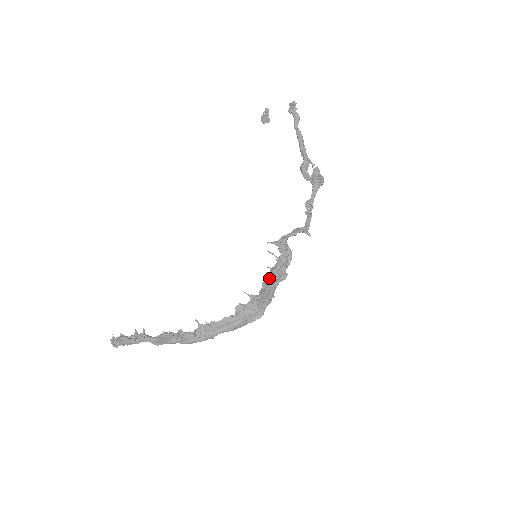
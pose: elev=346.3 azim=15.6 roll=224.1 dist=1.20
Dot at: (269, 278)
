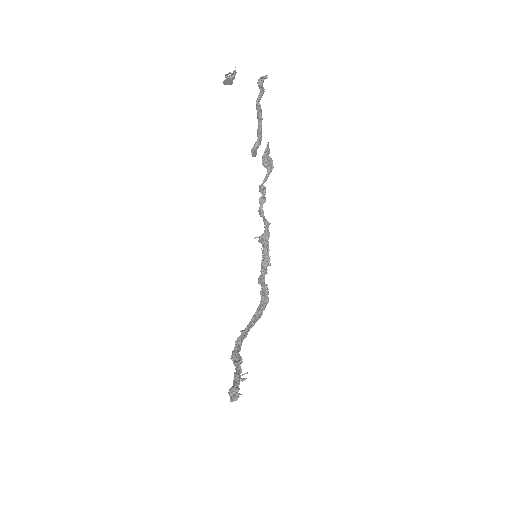
Dot at: (265, 273)
